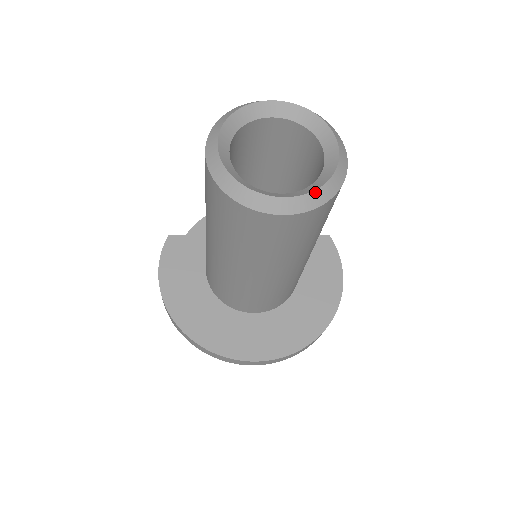
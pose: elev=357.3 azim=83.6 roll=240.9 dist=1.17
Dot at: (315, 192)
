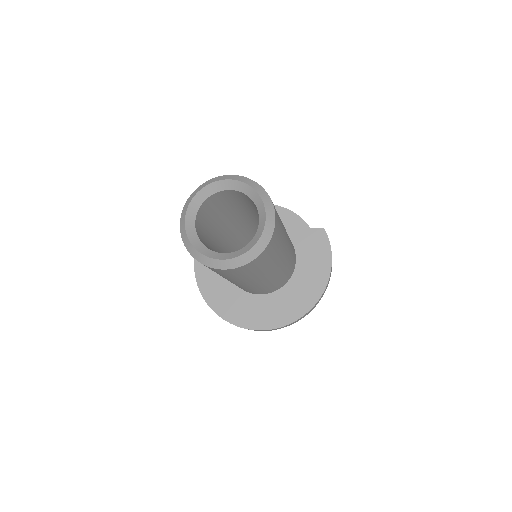
Dot at: (245, 254)
